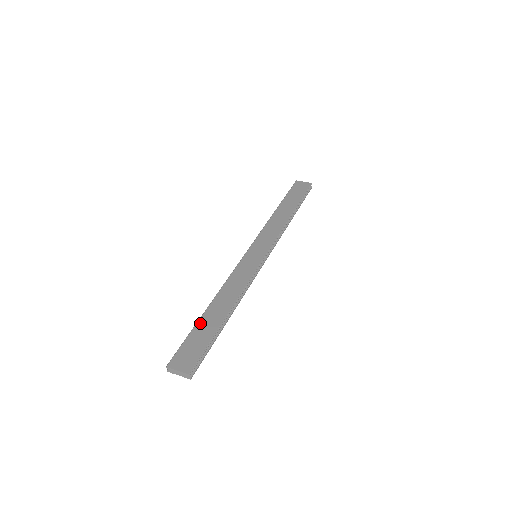
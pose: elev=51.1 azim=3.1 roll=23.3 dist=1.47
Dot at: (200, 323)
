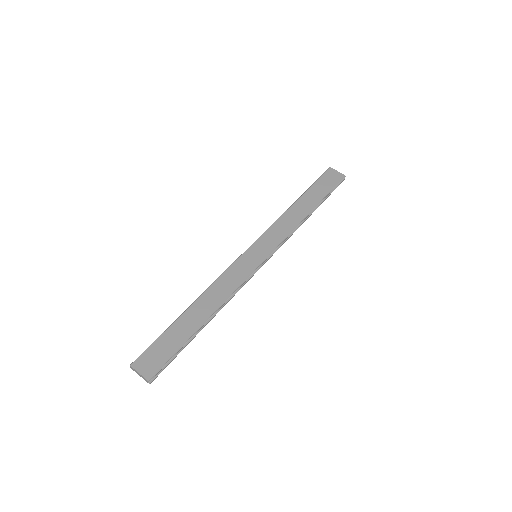
Dot at: (176, 324)
